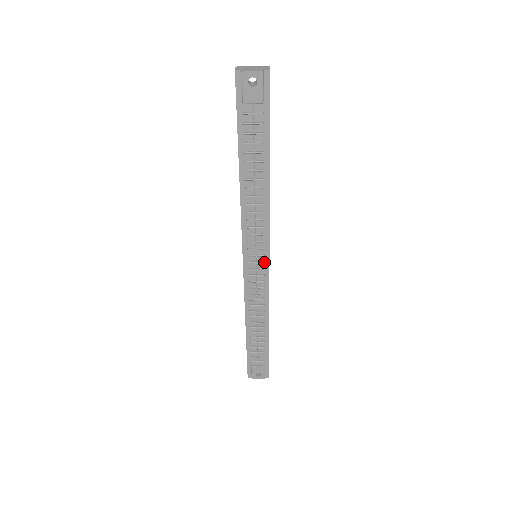
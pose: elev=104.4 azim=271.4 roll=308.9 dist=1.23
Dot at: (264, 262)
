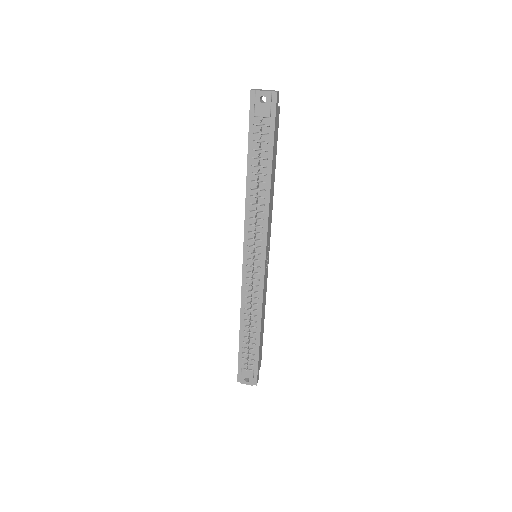
Dot at: (261, 260)
